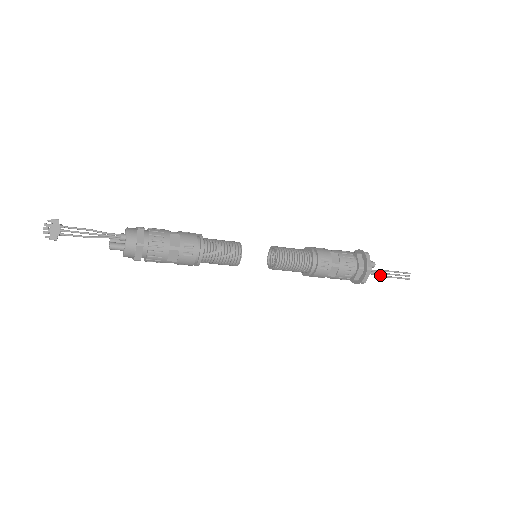
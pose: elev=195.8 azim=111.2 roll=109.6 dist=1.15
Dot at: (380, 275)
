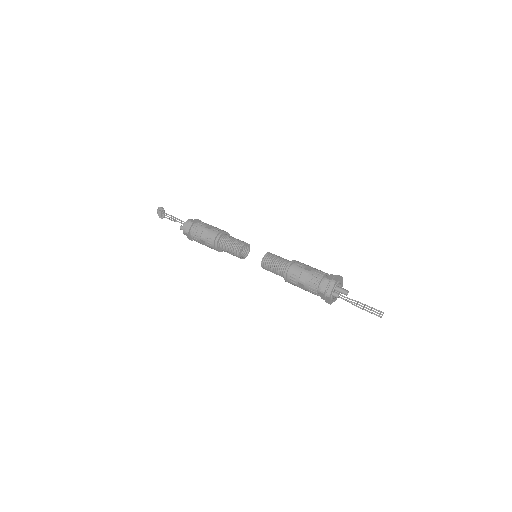
Dot at: (351, 303)
